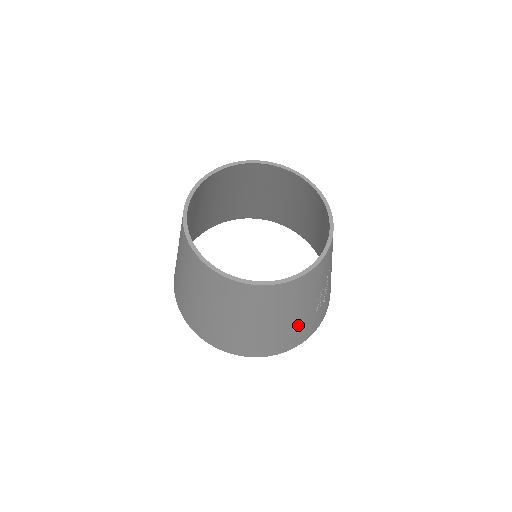
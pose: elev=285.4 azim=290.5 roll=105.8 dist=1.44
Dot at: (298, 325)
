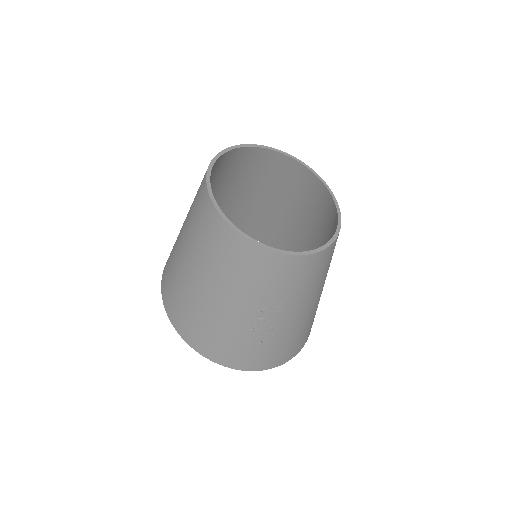
Dot at: (223, 323)
